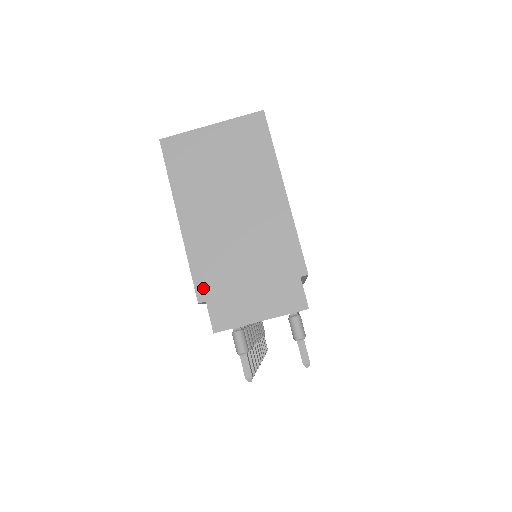
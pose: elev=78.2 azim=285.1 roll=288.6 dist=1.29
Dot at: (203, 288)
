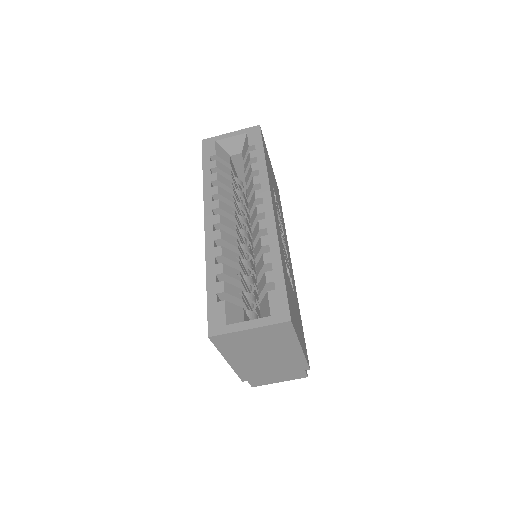
Dot at: (245, 378)
